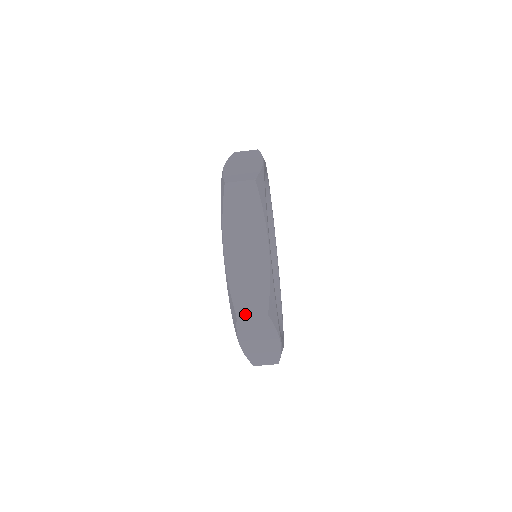
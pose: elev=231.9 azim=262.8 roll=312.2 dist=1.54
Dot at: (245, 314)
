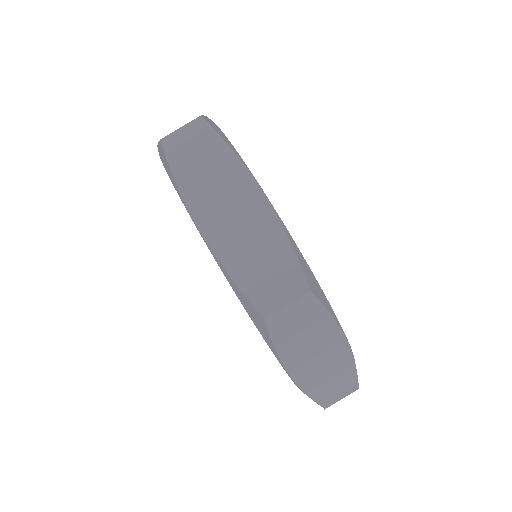
Dot at: (172, 133)
